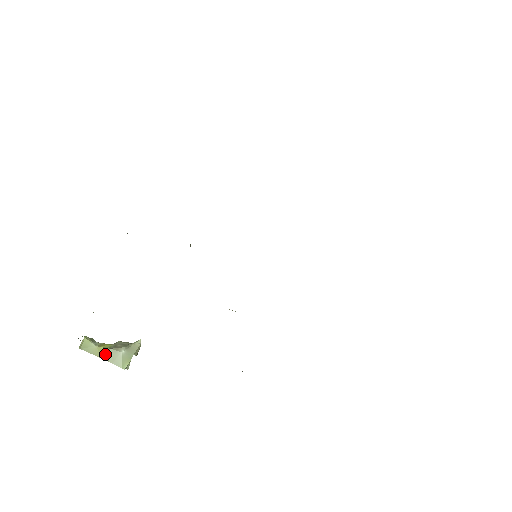
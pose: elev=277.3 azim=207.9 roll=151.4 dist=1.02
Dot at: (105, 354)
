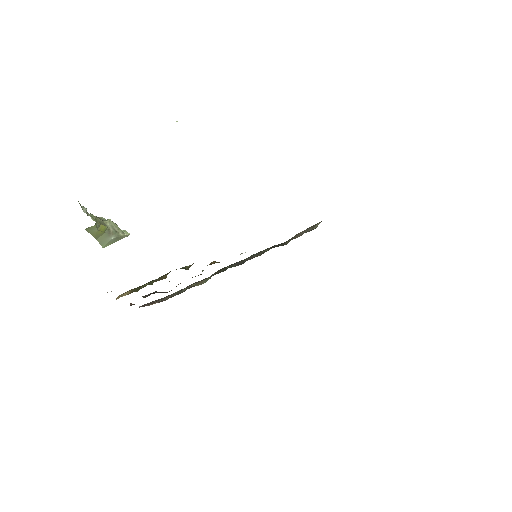
Dot at: (99, 235)
